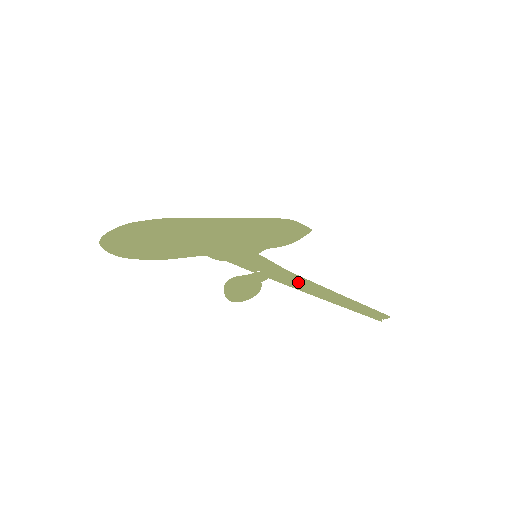
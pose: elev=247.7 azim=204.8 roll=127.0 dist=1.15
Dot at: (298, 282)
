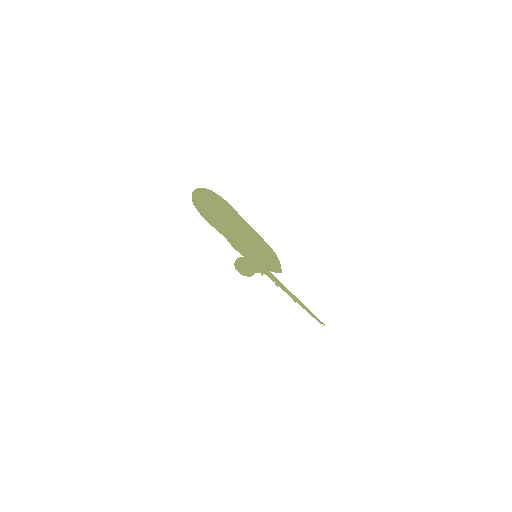
Dot at: (278, 280)
